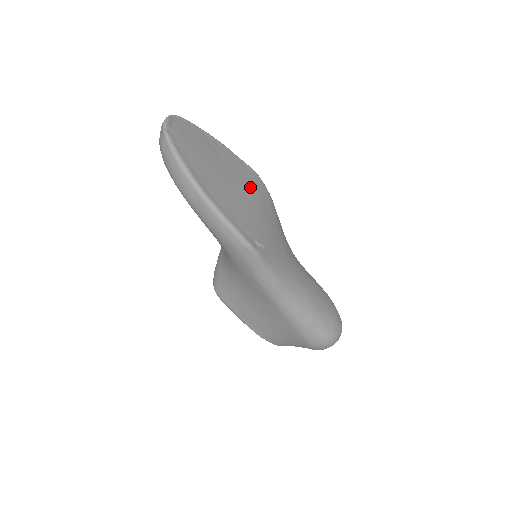
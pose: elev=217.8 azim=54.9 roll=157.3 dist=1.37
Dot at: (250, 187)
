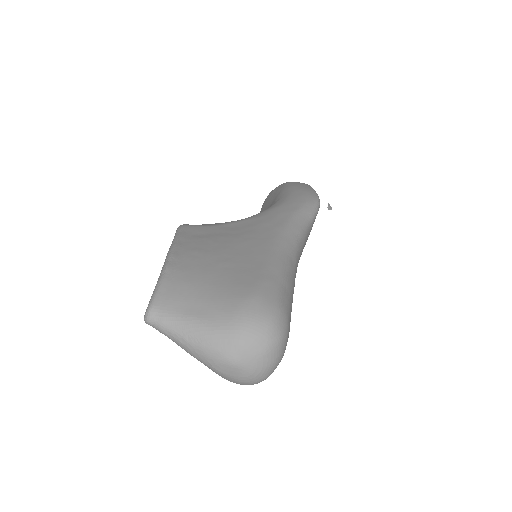
Dot at: occluded
